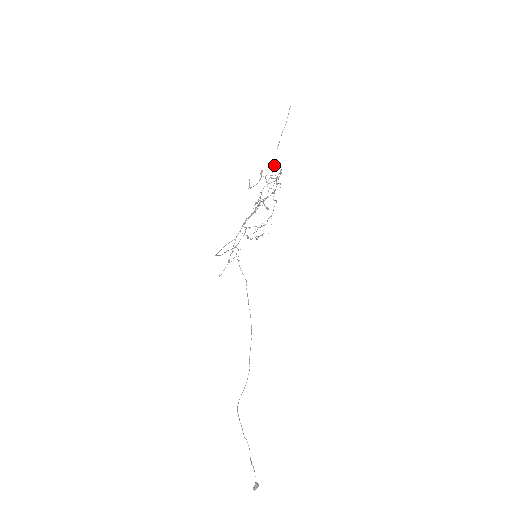
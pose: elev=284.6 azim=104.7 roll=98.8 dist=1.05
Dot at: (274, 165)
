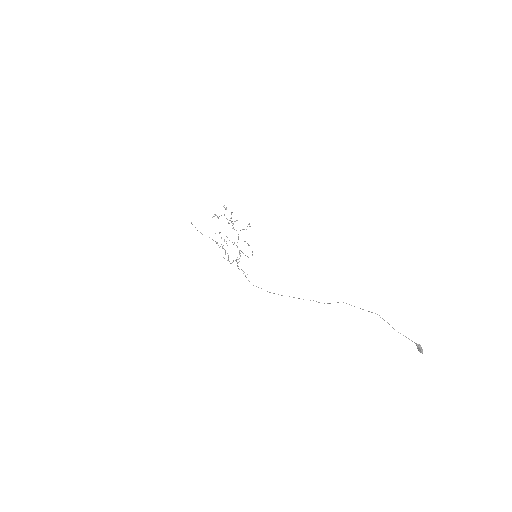
Dot at: occluded
